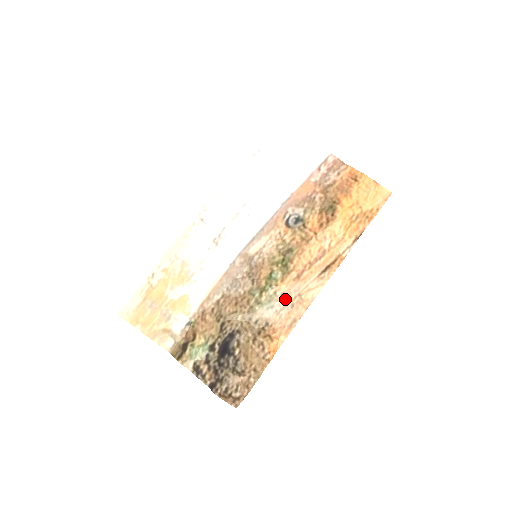
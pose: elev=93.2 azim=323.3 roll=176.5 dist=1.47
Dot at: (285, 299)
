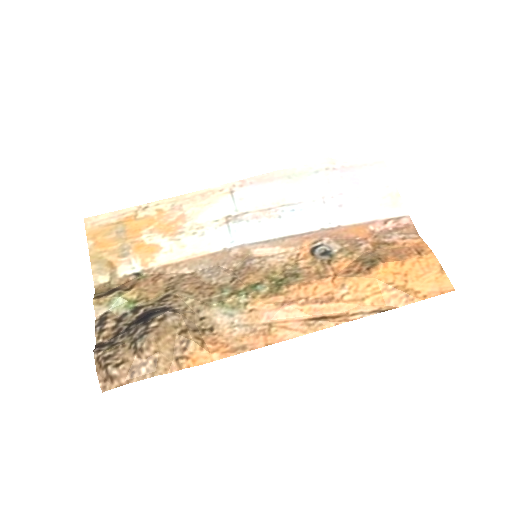
Dot at: (251, 318)
